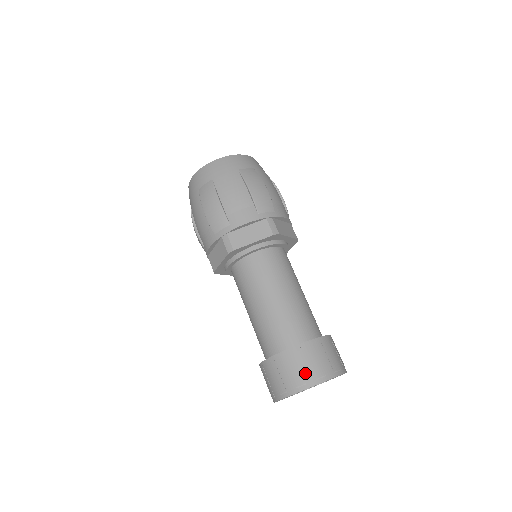
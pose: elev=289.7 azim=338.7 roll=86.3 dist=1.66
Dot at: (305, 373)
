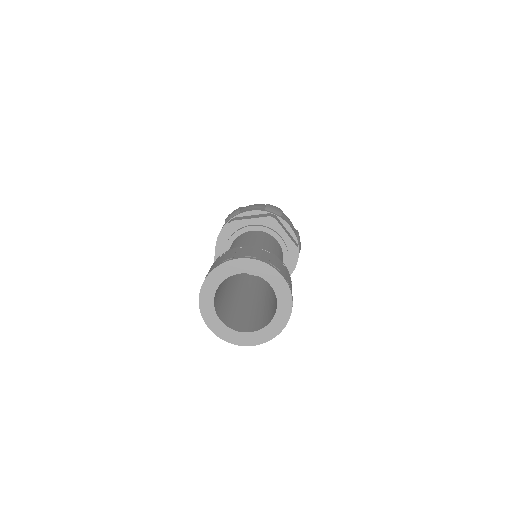
Dot at: (238, 254)
